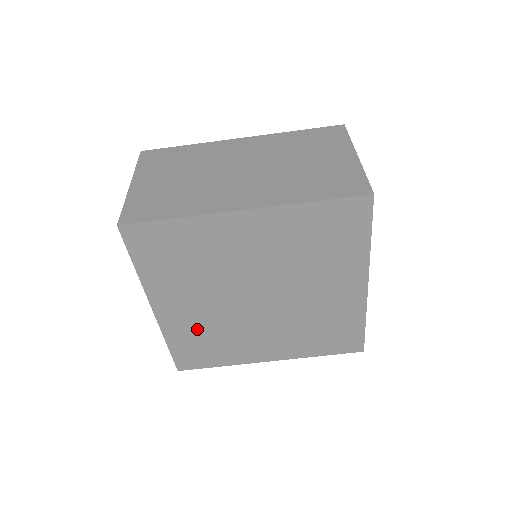
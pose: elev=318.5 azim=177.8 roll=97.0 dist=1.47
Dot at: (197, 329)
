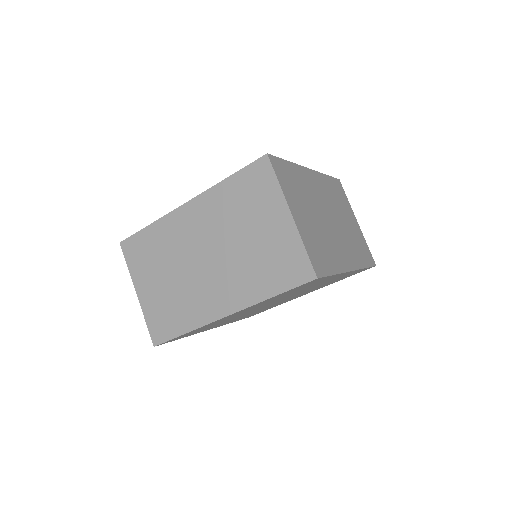
Dot at: (245, 316)
